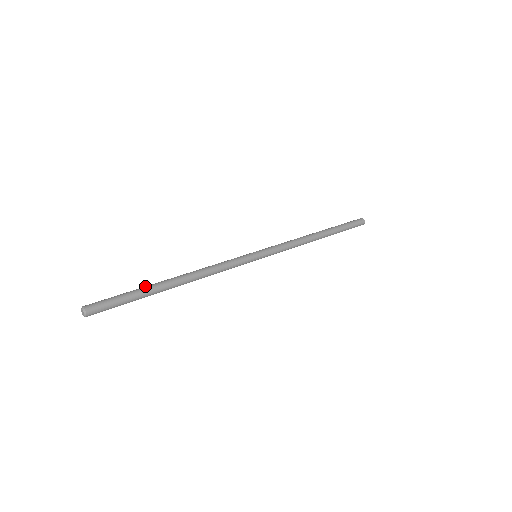
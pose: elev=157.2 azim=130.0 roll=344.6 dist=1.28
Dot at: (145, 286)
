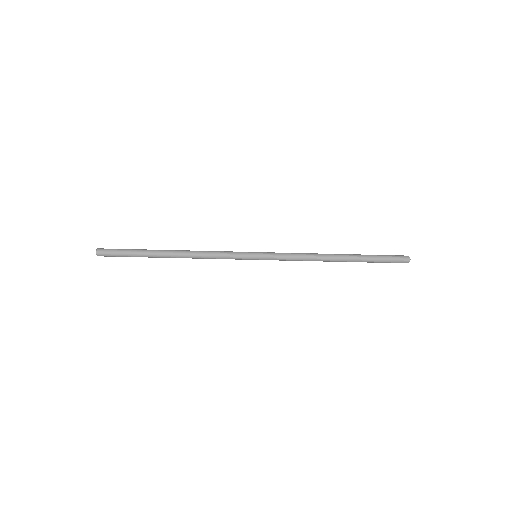
Dot at: occluded
